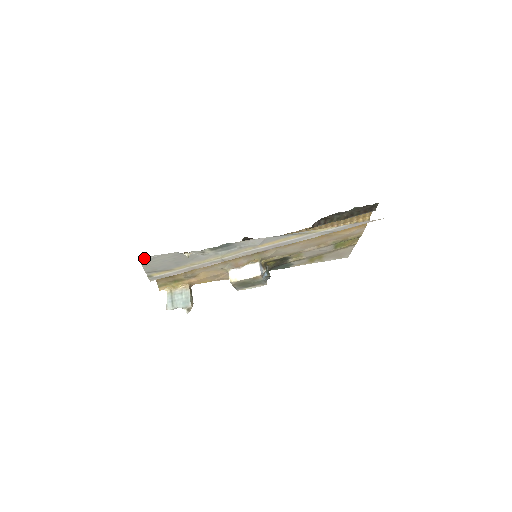
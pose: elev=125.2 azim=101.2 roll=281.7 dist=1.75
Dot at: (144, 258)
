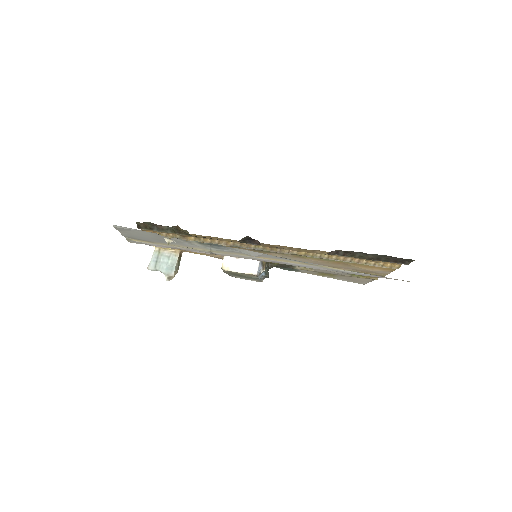
Dot at: (119, 226)
